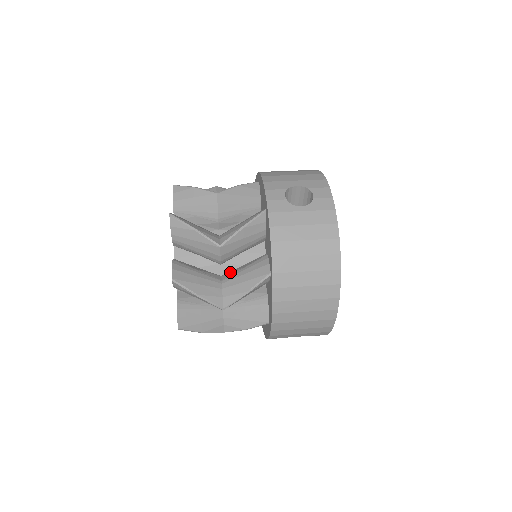
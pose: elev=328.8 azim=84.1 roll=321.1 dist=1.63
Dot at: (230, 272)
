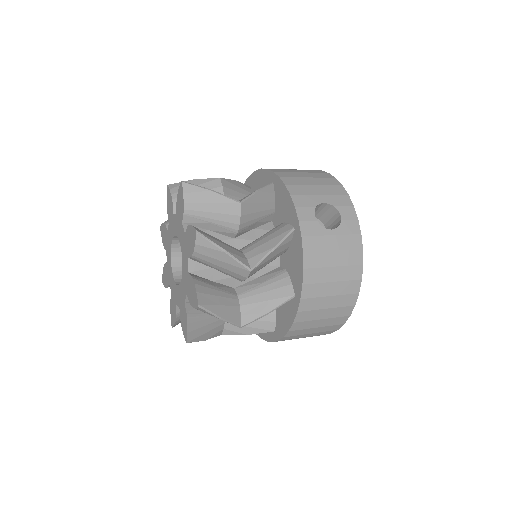
Dot at: (245, 285)
